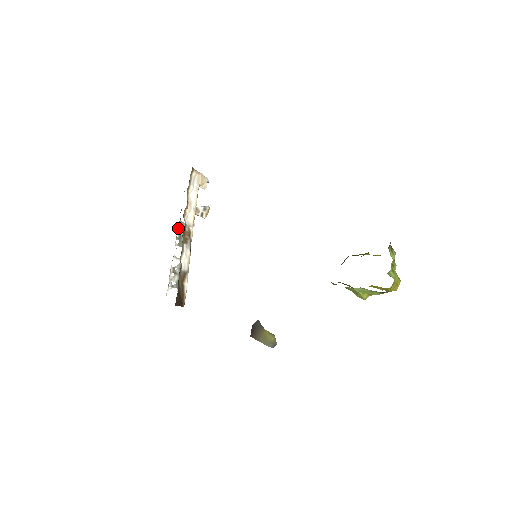
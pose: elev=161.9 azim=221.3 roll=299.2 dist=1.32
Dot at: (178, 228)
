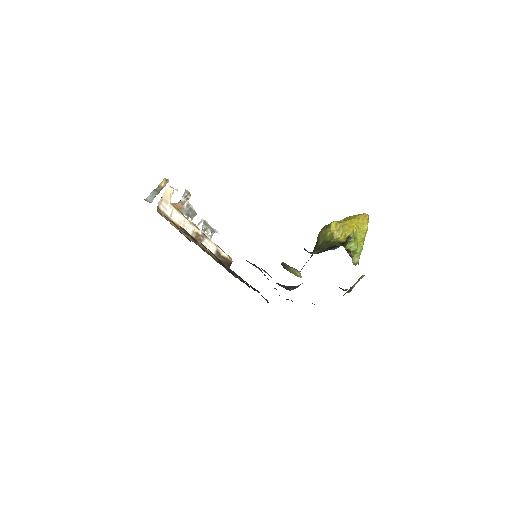
Dot at: occluded
